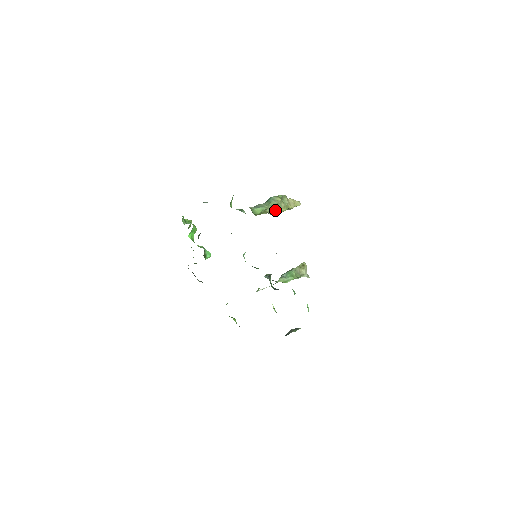
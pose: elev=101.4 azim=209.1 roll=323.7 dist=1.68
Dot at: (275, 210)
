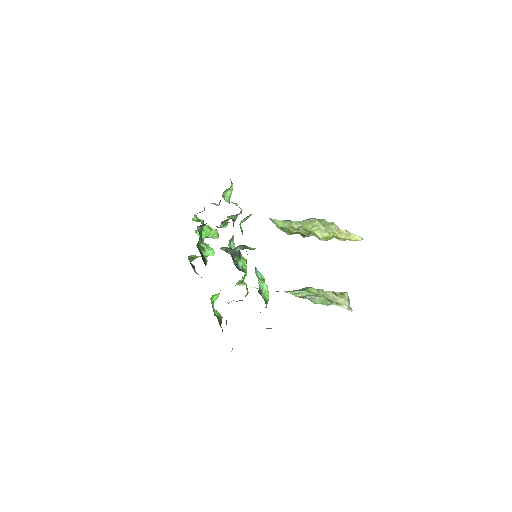
Dot at: (308, 229)
